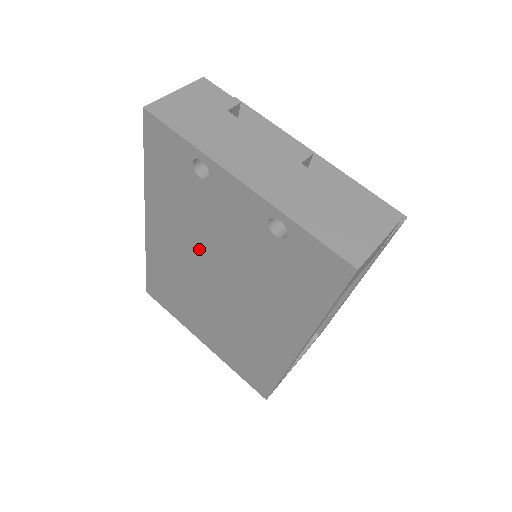
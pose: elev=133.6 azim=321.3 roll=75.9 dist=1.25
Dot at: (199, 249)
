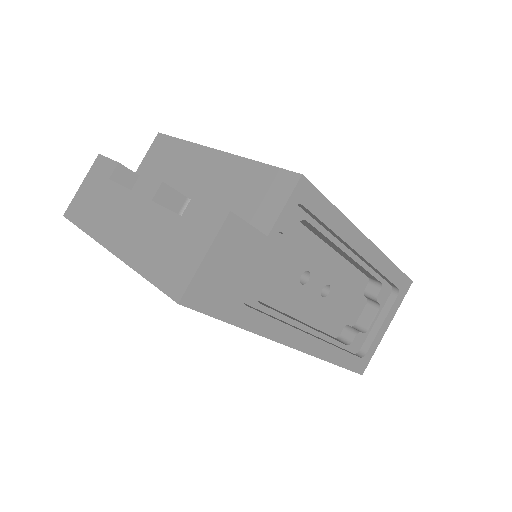
Dot at: occluded
